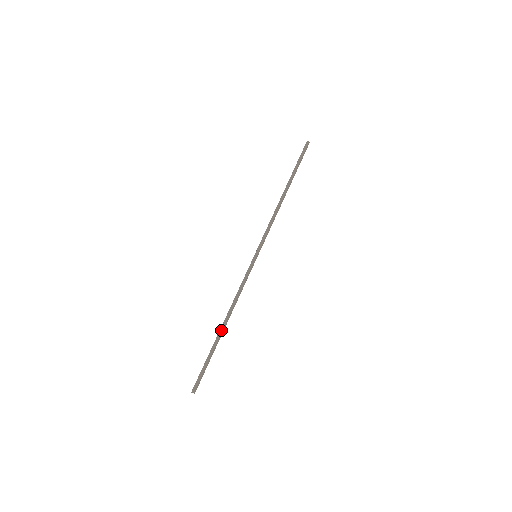
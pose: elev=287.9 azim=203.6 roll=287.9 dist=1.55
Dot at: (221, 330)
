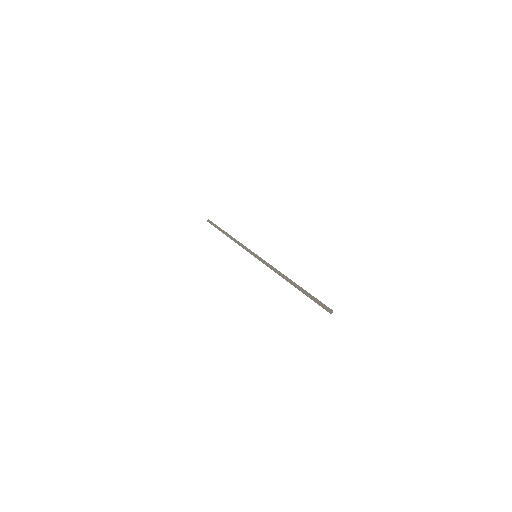
Dot at: (294, 283)
